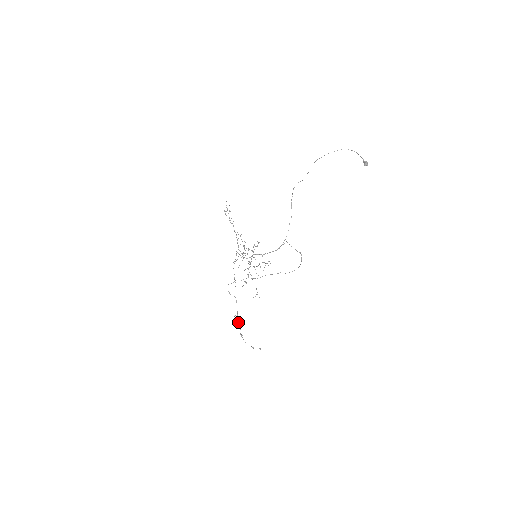
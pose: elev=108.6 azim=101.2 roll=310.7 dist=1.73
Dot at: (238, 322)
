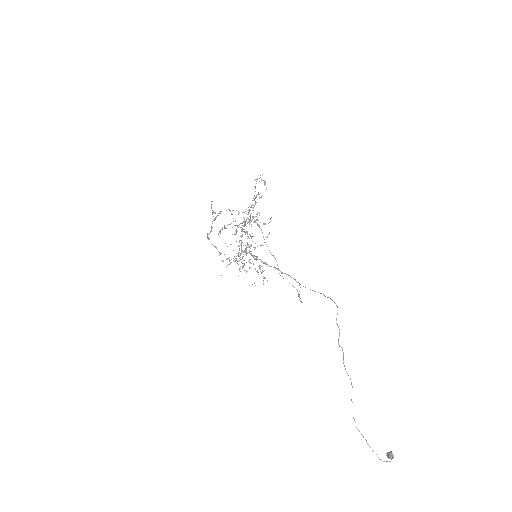
Dot at: (211, 226)
